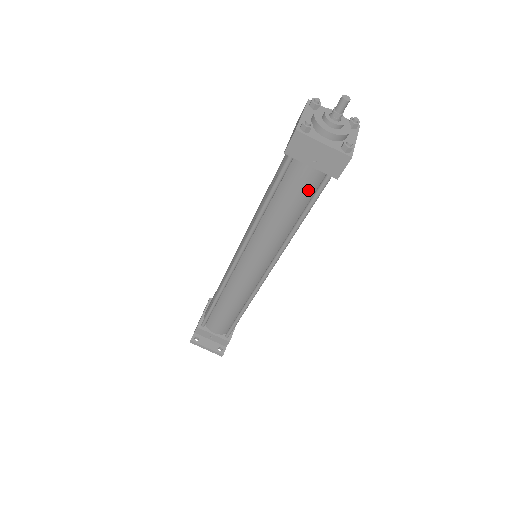
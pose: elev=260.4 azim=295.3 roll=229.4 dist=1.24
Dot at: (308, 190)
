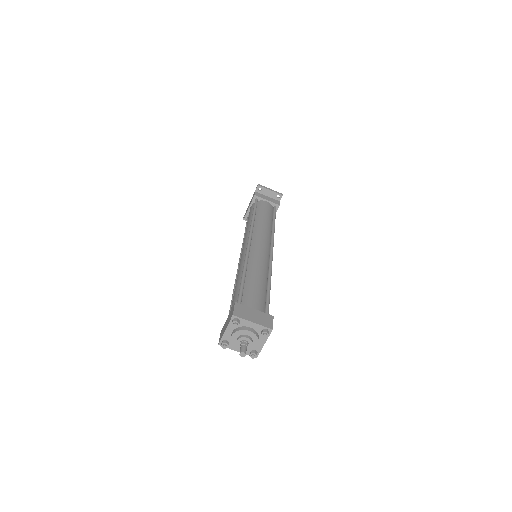
Dot at: occluded
